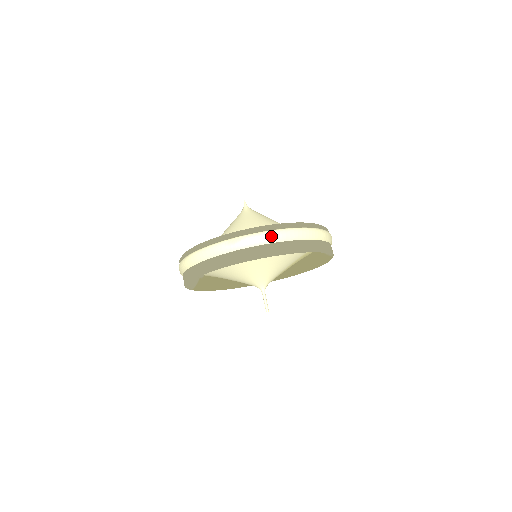
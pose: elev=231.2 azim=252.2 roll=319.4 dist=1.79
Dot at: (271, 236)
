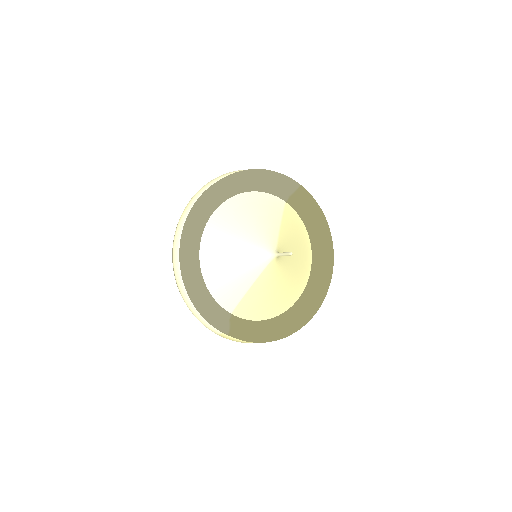
Dot at: (208, 183)
